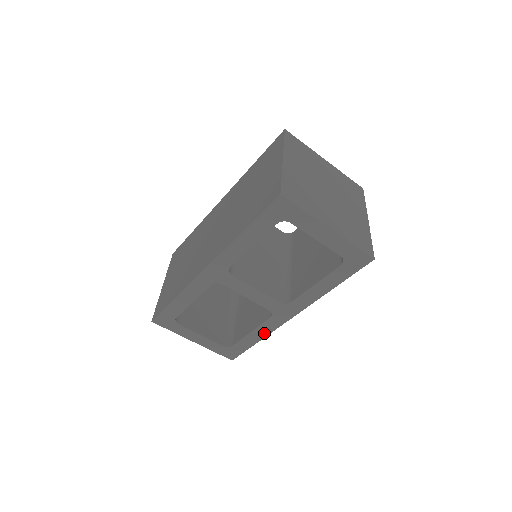
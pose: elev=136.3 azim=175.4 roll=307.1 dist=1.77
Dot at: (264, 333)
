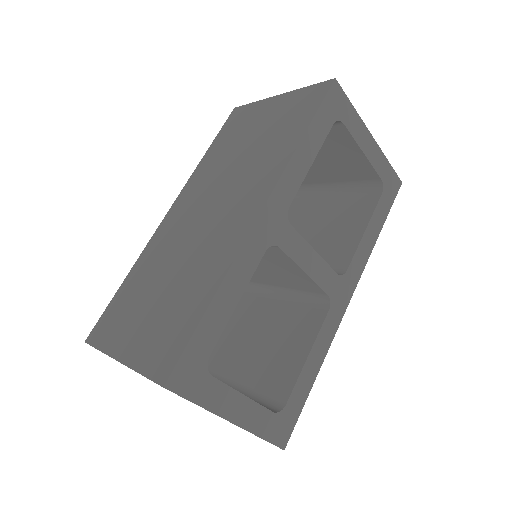
Dot at: (322, 352)
